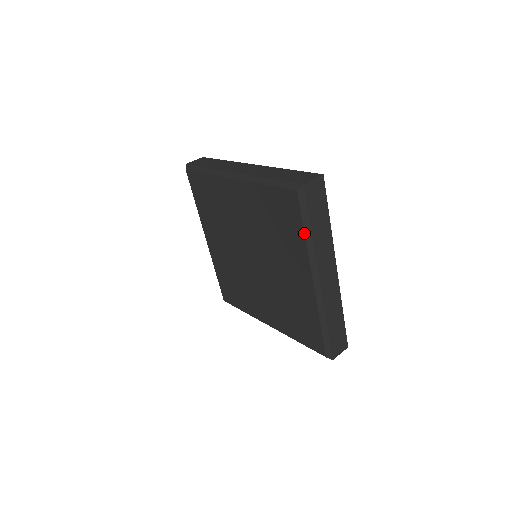
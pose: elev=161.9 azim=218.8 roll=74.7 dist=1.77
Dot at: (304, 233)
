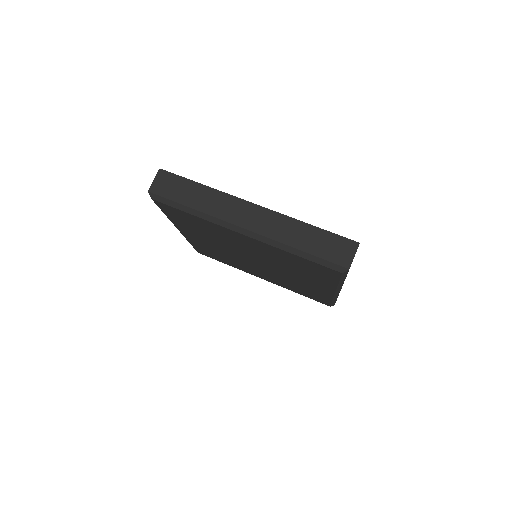
Dot at: (190, 214)
